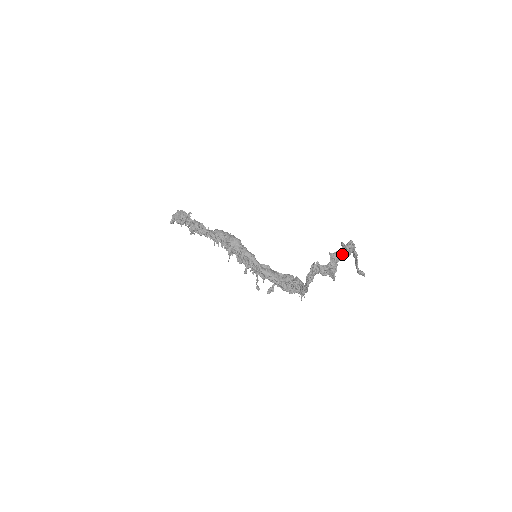
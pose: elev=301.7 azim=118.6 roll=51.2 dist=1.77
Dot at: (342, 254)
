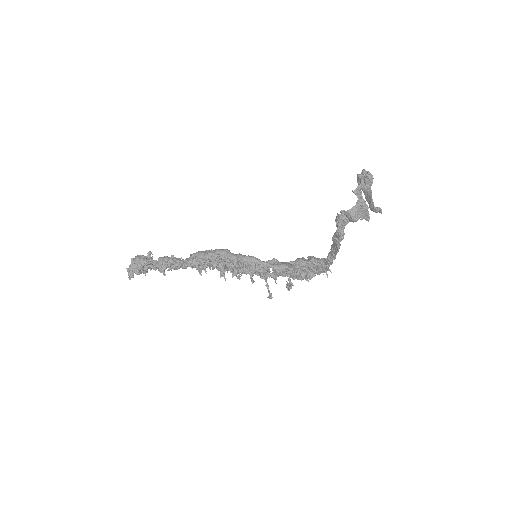
Dot at: (363, 187)
